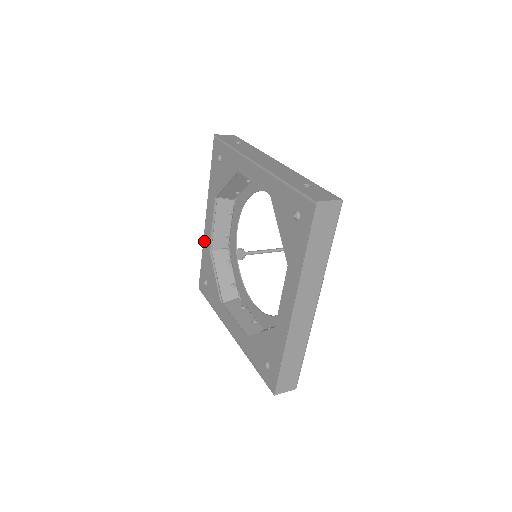
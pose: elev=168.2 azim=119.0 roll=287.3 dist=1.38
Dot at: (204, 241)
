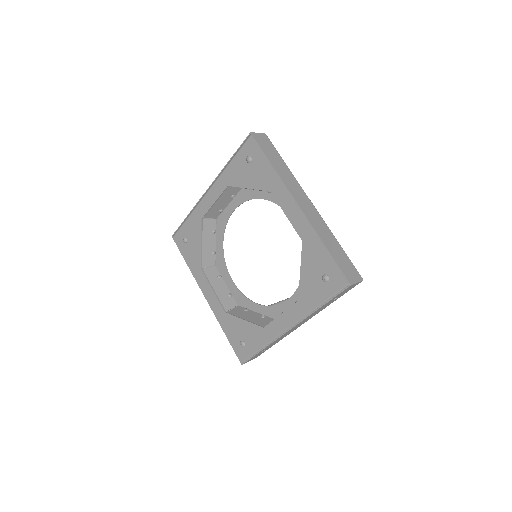
Dot at: (216, 316)
